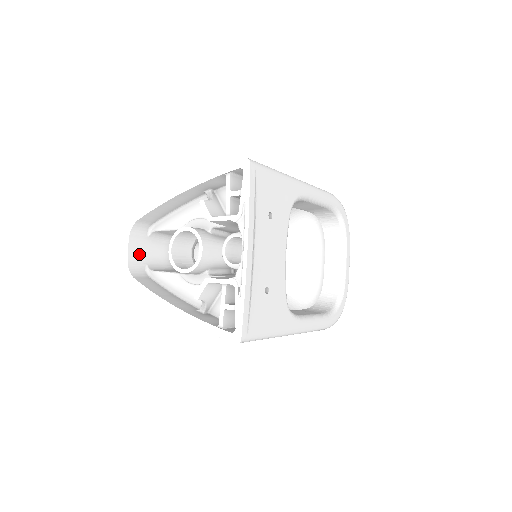
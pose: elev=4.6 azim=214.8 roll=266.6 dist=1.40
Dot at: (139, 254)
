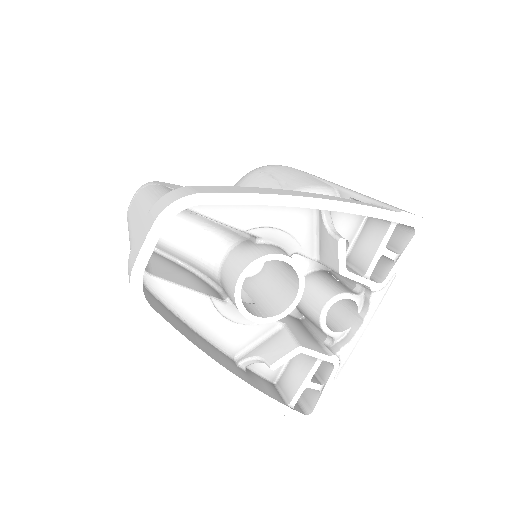
Dot at: occluded
